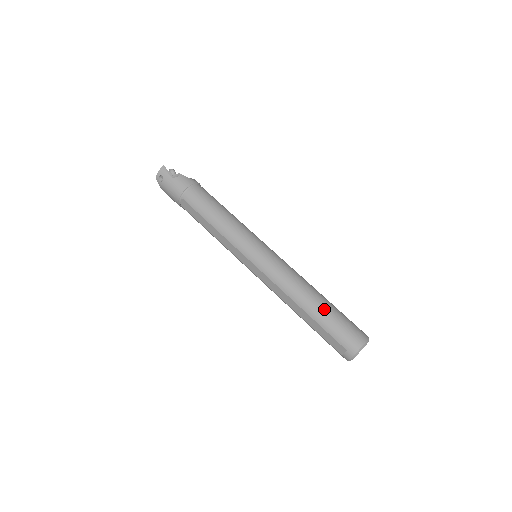
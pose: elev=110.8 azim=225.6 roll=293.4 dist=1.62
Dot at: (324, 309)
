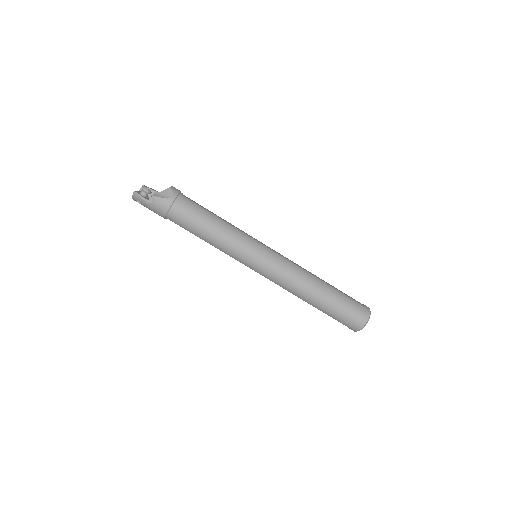
Dot at: (326, 304)
